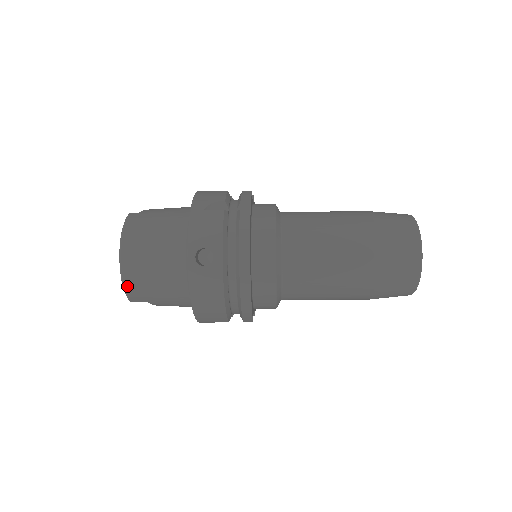
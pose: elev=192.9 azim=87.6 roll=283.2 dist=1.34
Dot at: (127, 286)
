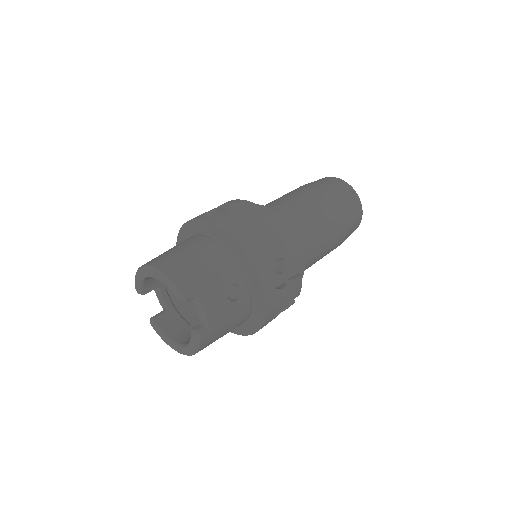
Dot at: occluded
